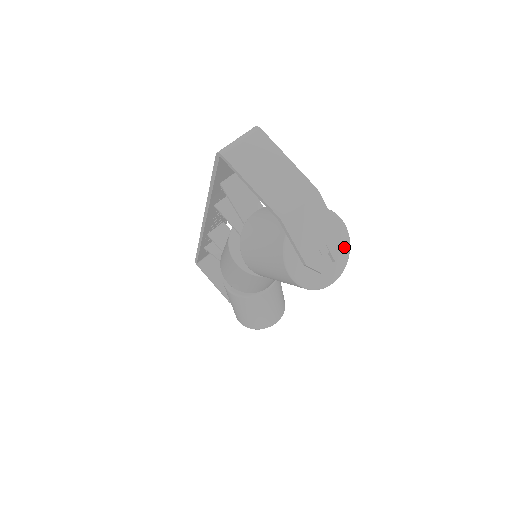
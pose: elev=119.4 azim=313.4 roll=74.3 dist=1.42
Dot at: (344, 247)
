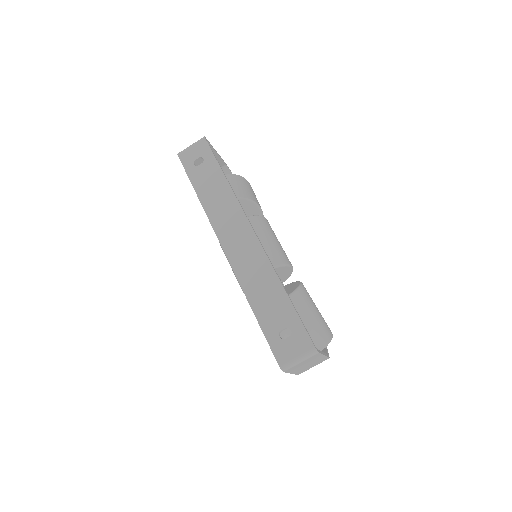
Dot at: occluded
